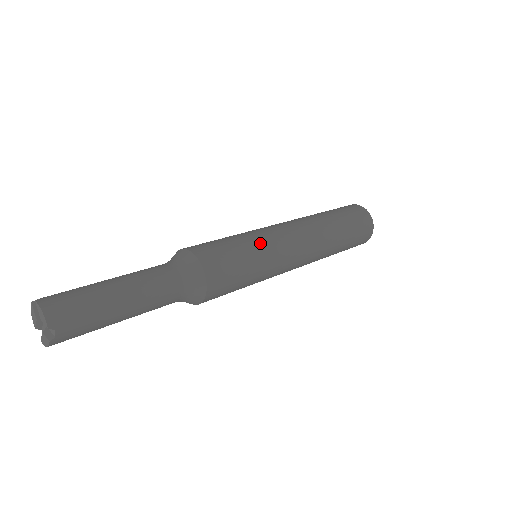
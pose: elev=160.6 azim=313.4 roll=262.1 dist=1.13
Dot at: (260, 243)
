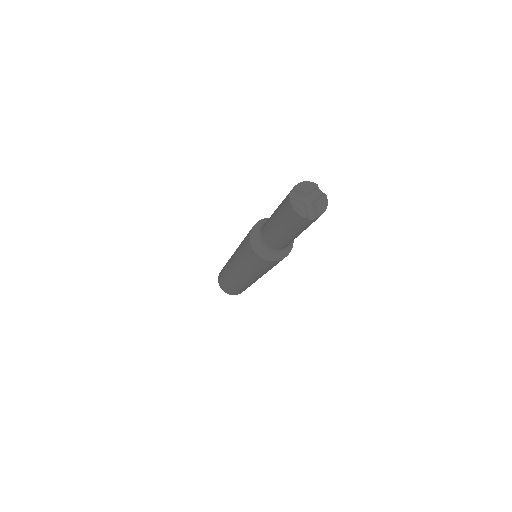
Dot at: occluded
